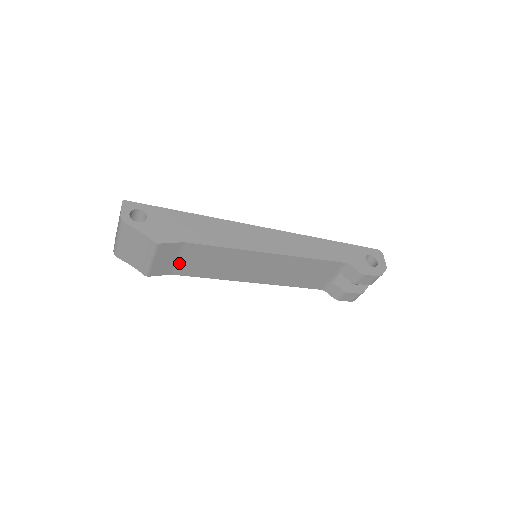
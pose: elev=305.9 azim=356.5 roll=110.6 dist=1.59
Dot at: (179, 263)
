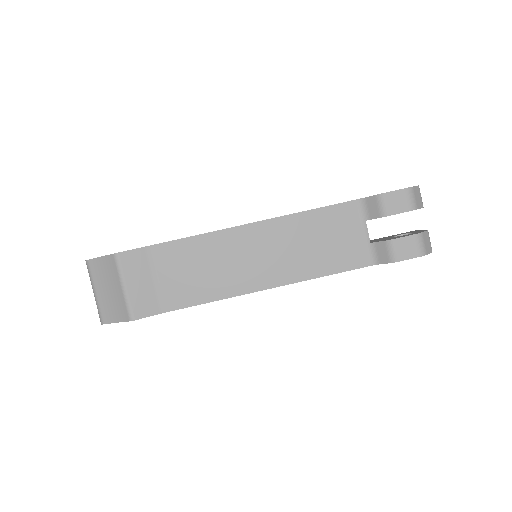
Dot at: (161, 287)
